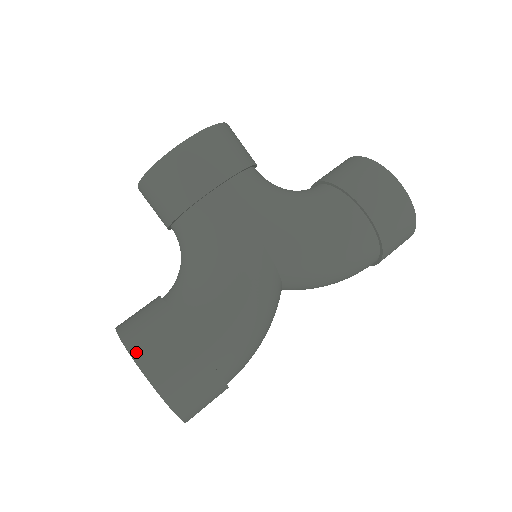
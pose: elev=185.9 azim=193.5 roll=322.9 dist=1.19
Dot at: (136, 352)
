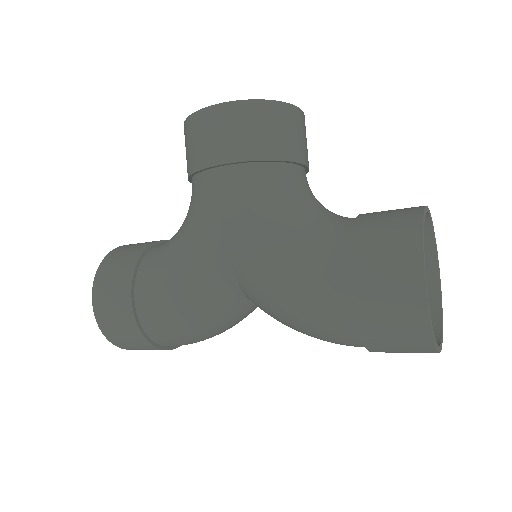
Dot at: (100, 271)
